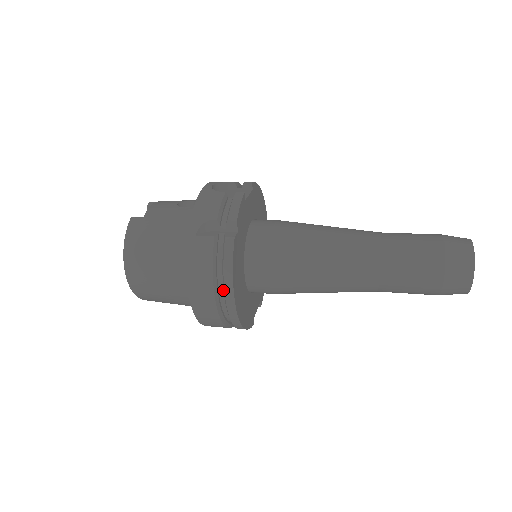
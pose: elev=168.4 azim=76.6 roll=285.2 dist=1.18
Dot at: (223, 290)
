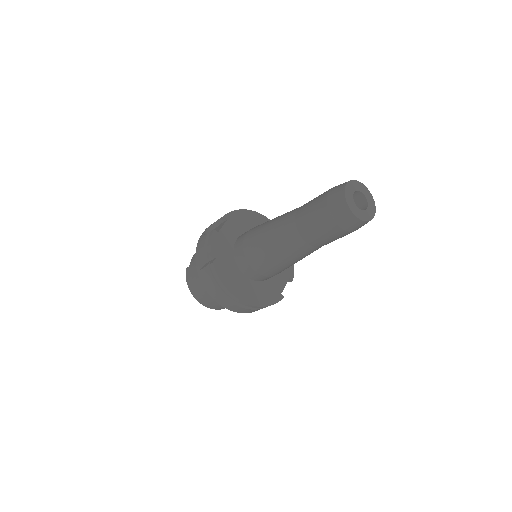
Dot at: occluded
